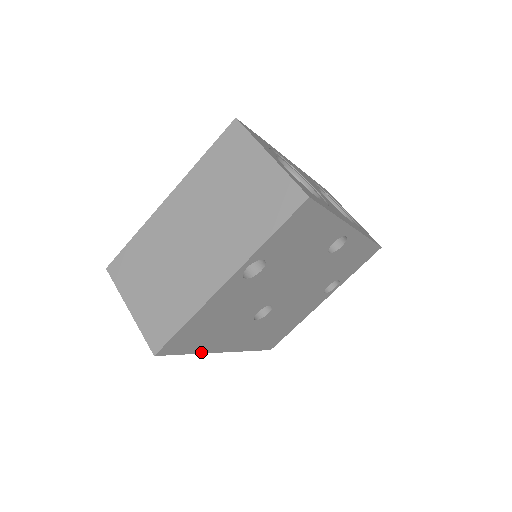
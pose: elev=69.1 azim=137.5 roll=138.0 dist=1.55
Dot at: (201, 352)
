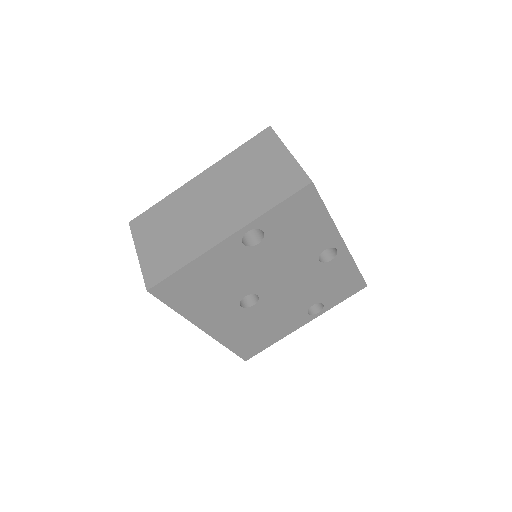
Dot at: (185, 316)
